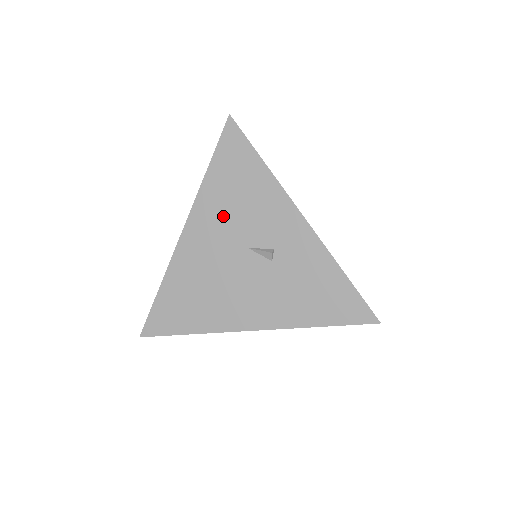
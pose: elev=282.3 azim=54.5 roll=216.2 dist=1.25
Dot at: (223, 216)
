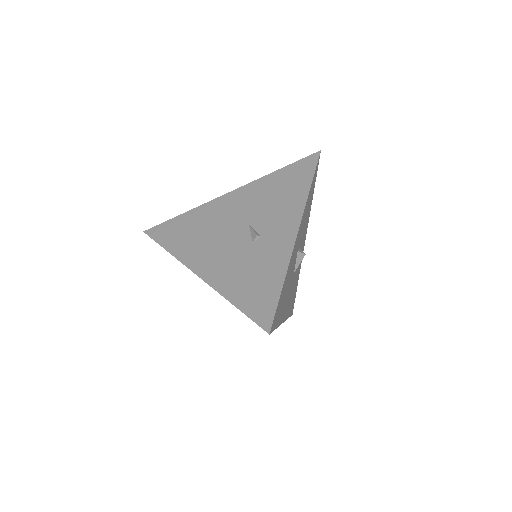
Dot at: (257, 199)
